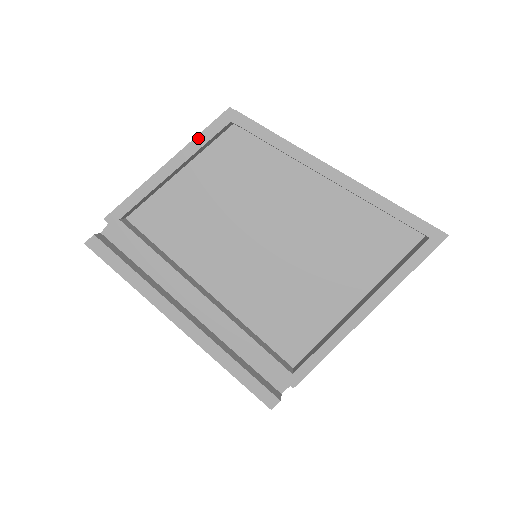
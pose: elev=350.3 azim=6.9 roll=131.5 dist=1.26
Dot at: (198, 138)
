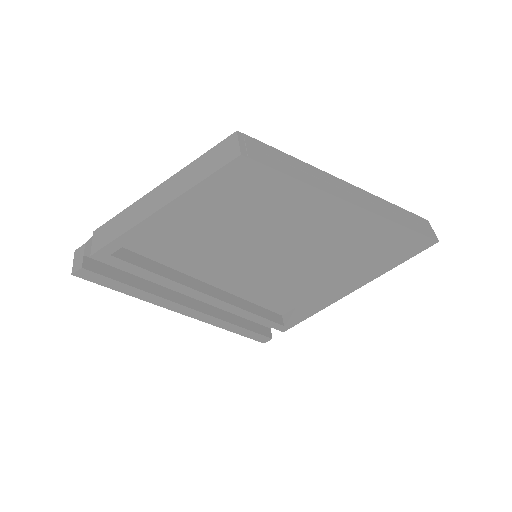
Dot at: (200, 185)
